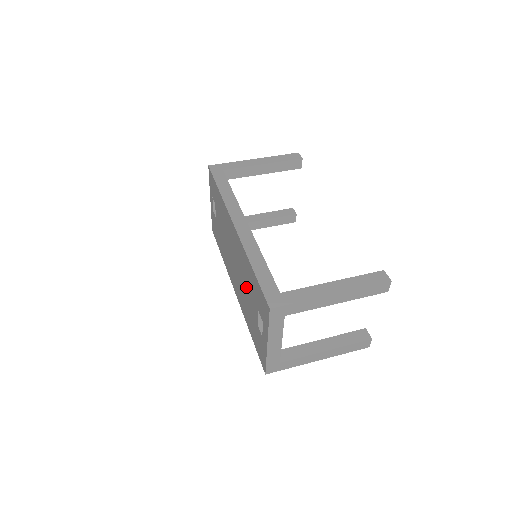
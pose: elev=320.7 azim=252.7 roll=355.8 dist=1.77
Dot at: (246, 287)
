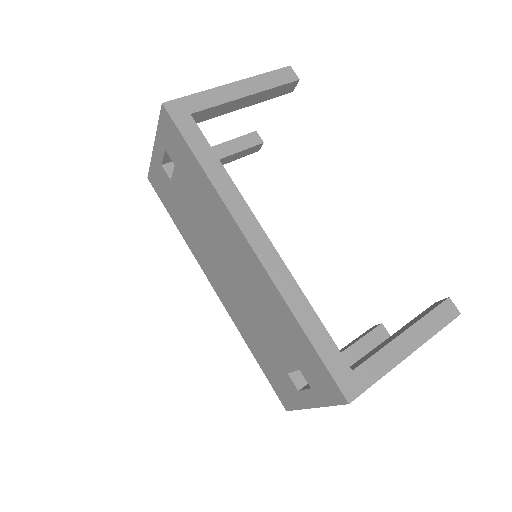
Dot at: (265, 323)
